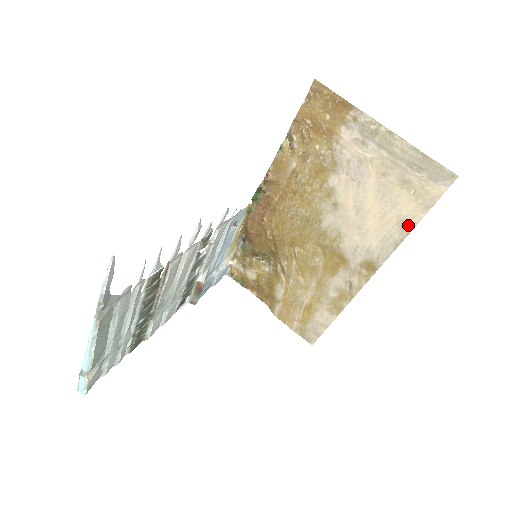
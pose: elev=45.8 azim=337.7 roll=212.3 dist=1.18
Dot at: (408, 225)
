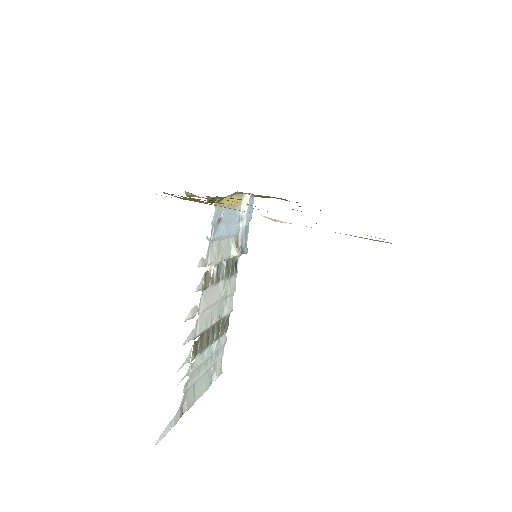
Dot at: occluded
